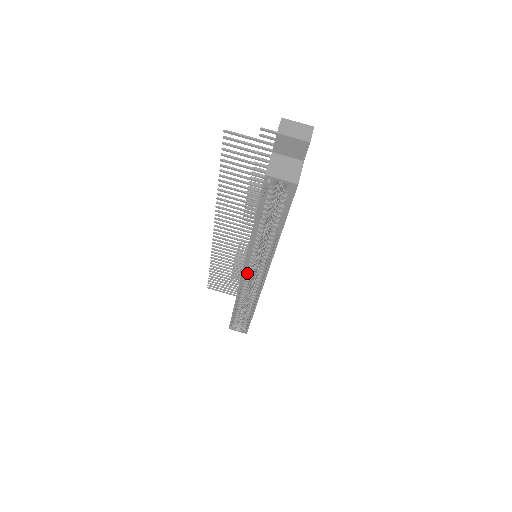
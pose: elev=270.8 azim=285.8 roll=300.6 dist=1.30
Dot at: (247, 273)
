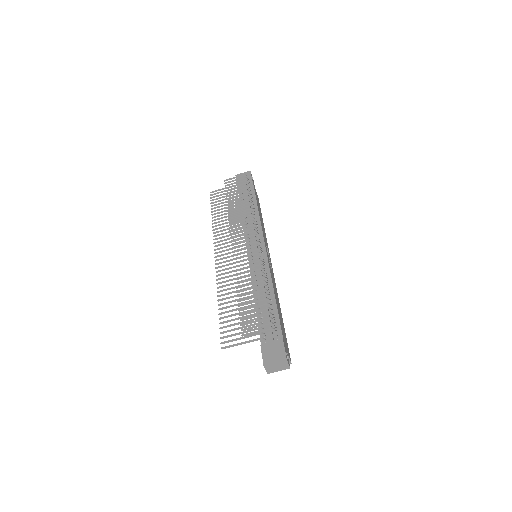
Dot at: occluded
